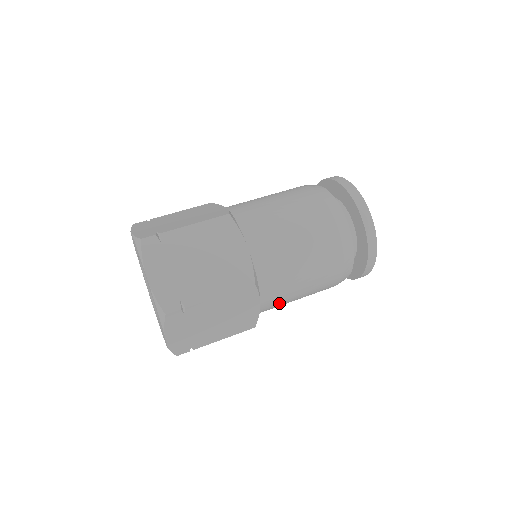
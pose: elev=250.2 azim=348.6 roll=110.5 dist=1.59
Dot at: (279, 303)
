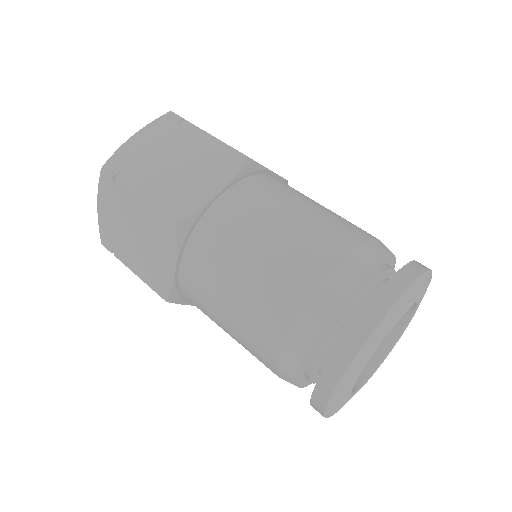
Dot at: (202, 302)
